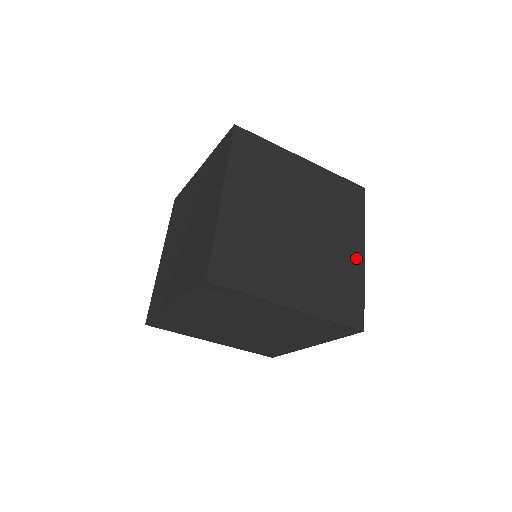
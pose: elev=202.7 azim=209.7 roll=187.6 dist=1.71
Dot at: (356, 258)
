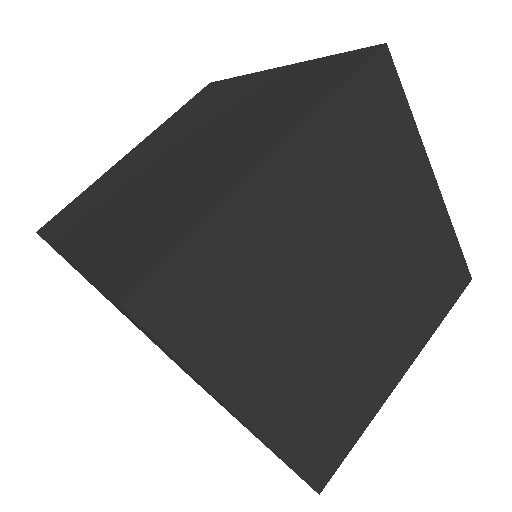
Dot at: (388, 378)
